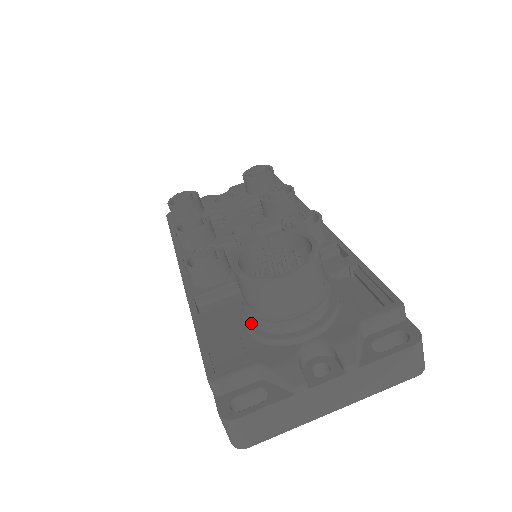
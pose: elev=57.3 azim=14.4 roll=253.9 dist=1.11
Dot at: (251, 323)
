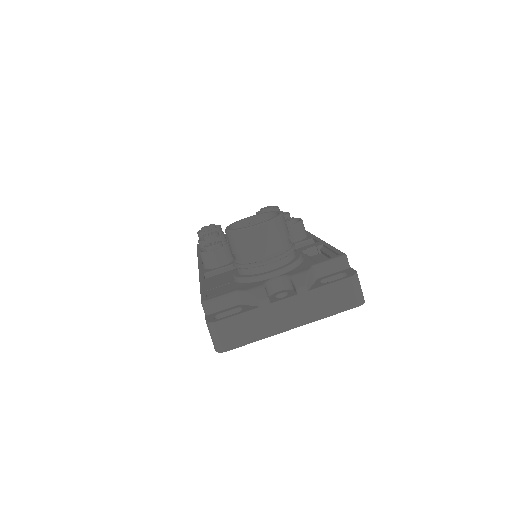
Dot at: (238, 273)
